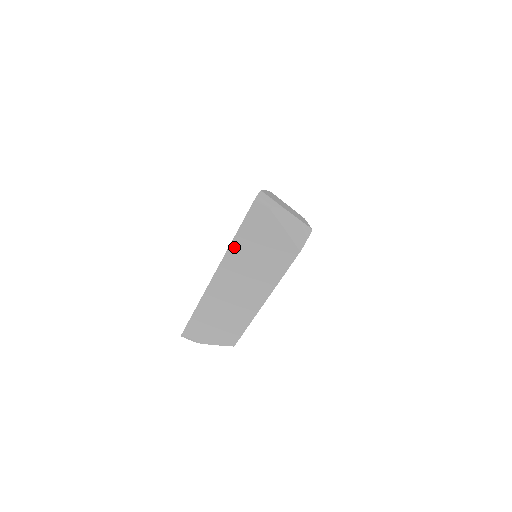
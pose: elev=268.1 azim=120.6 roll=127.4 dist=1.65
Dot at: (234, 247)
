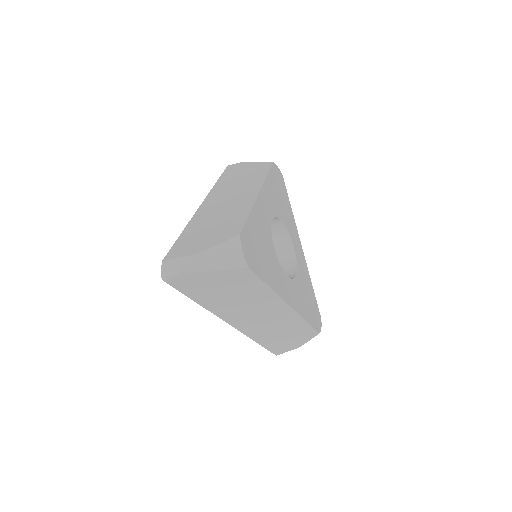
Dot at: (207, 305)
